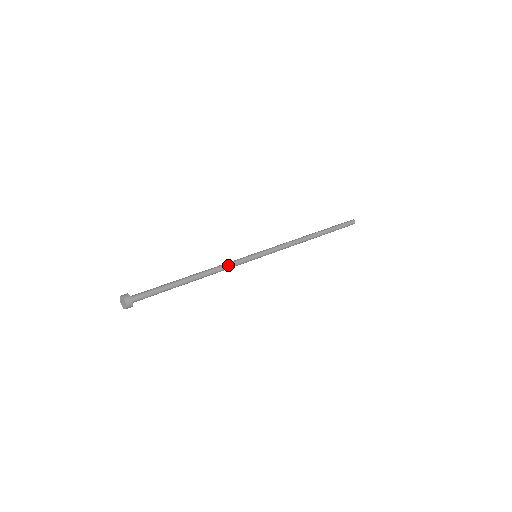
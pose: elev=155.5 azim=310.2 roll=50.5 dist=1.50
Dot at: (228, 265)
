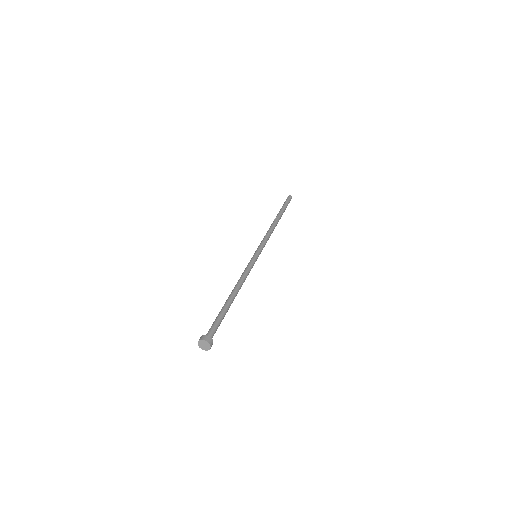
Dot at: (247, 273)
